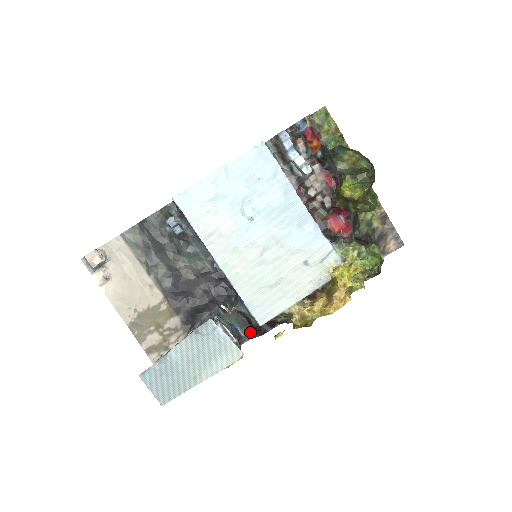
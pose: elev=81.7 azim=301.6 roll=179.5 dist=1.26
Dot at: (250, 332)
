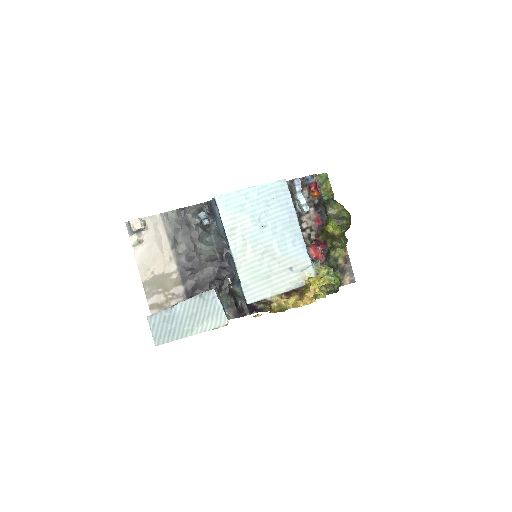
Dot at: (234, 312)
